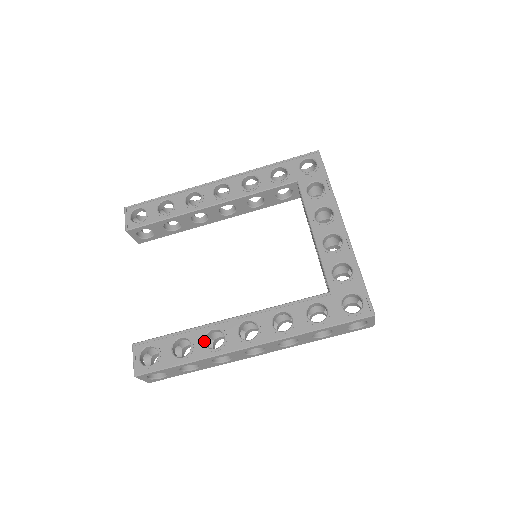
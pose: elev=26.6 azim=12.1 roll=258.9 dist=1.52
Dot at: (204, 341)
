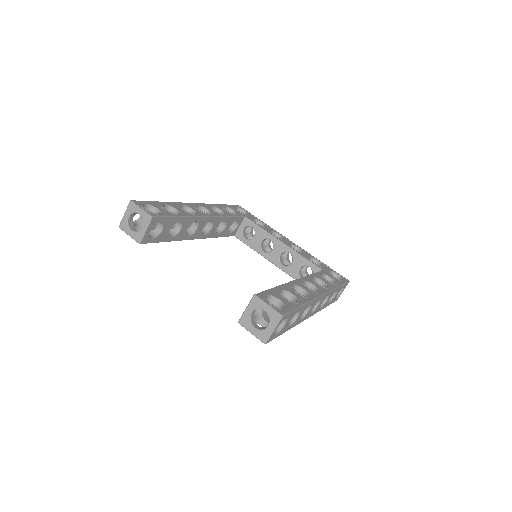
Dot at: (297, 292)
